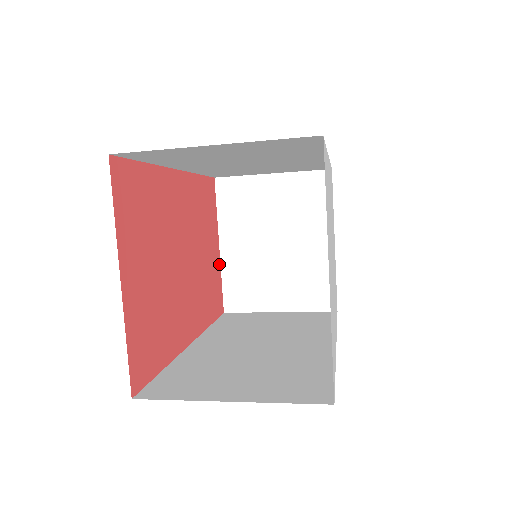
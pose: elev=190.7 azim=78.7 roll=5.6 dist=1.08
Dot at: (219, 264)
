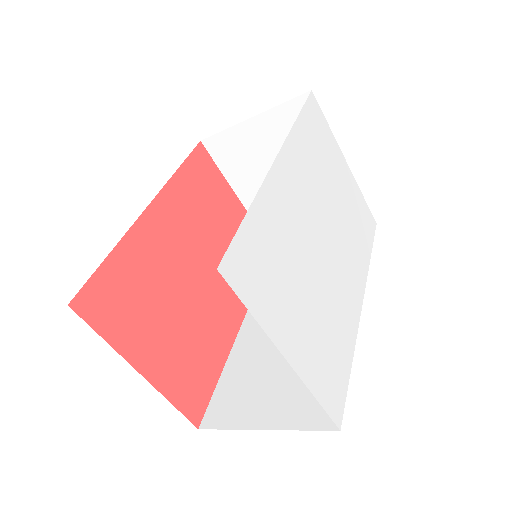
Dot at: occluded
